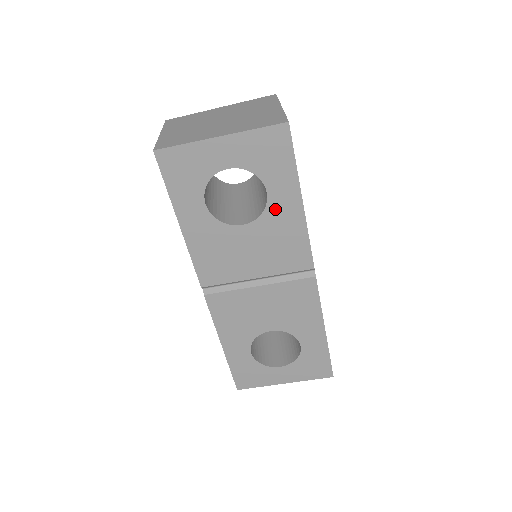
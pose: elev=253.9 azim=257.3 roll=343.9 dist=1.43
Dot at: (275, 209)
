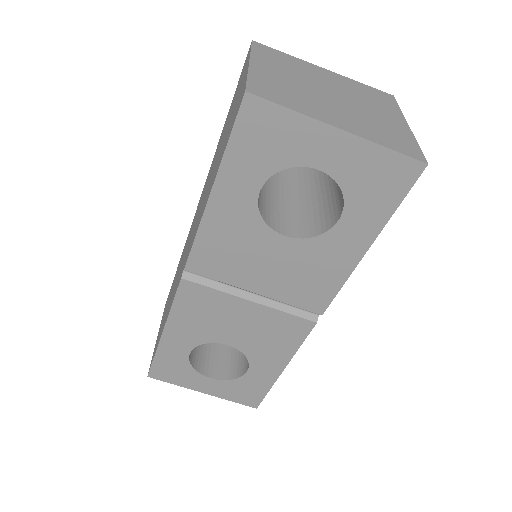
Dot at: (333, 240)
